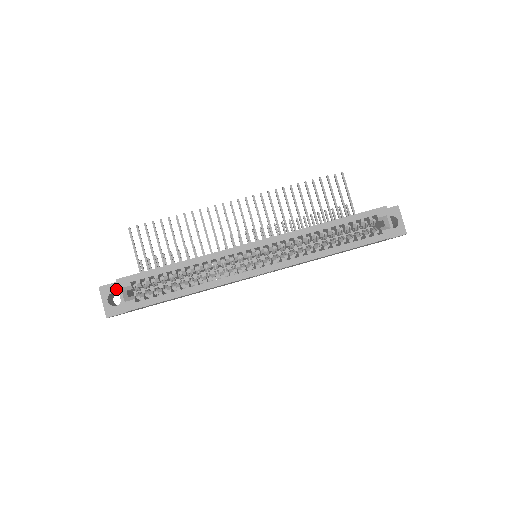
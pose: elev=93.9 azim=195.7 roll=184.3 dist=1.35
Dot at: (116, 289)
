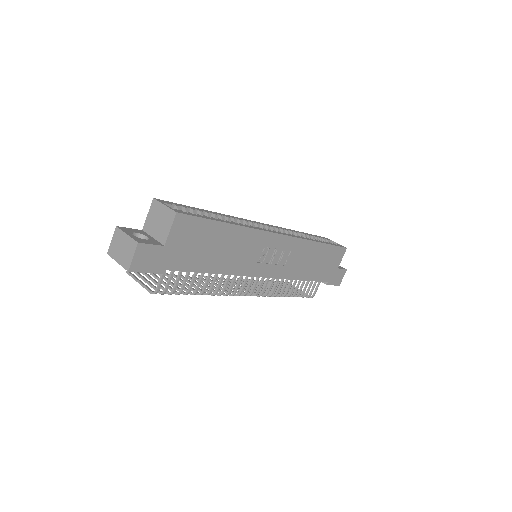
Dot at: (138, 232)
